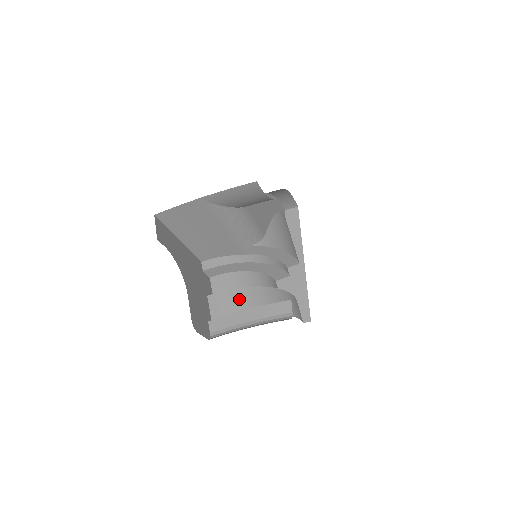
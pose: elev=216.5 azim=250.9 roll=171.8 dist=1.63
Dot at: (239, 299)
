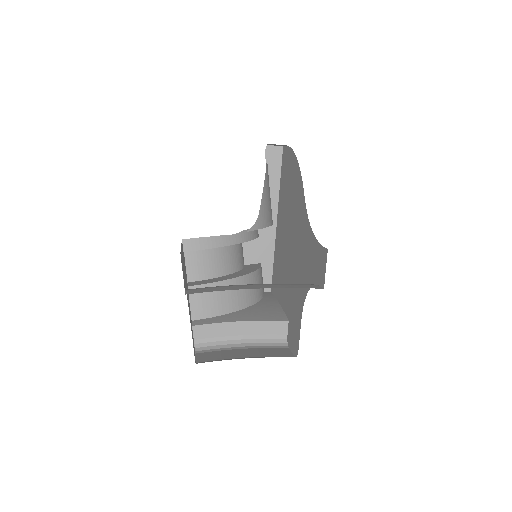
Dot at: (224, 295)
